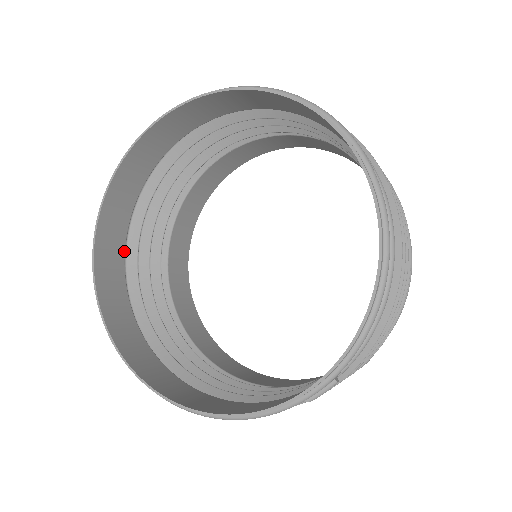
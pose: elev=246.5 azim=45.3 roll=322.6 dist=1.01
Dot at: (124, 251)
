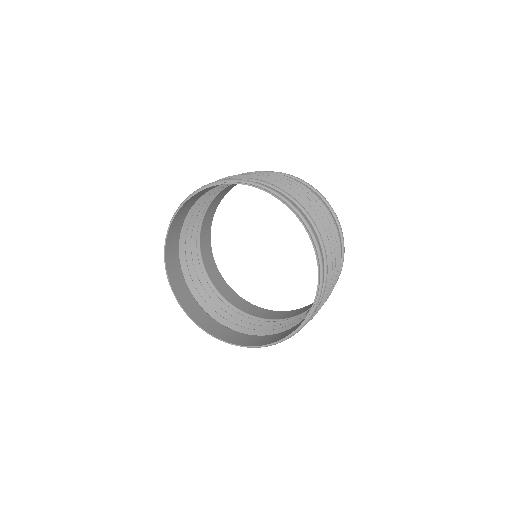
Dot at: occluded
